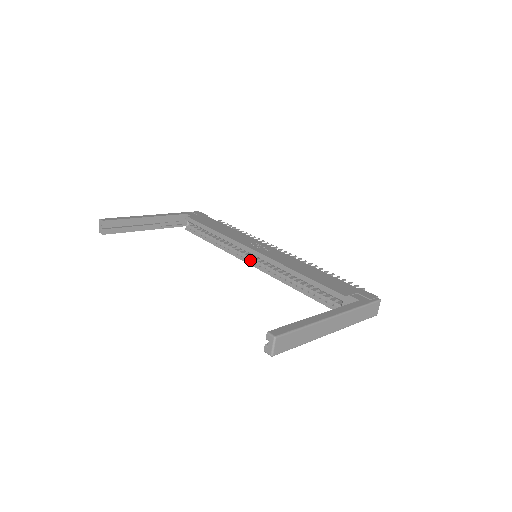
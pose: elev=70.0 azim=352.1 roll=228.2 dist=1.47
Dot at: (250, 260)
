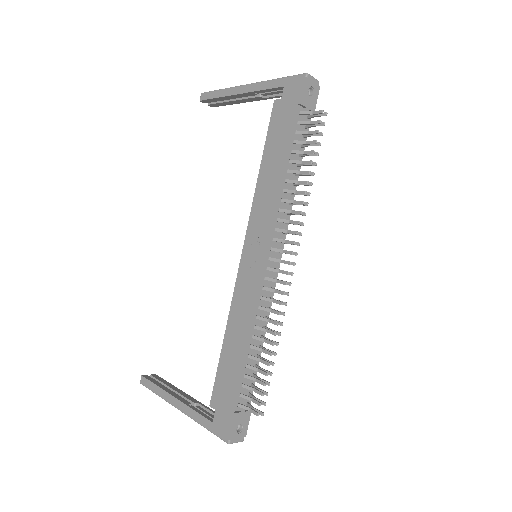
Dot at: occluded
